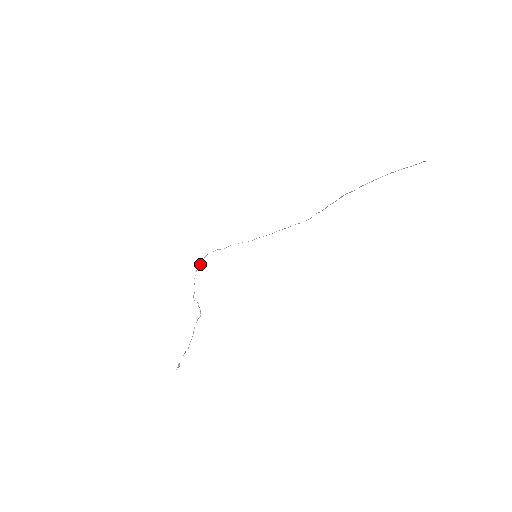
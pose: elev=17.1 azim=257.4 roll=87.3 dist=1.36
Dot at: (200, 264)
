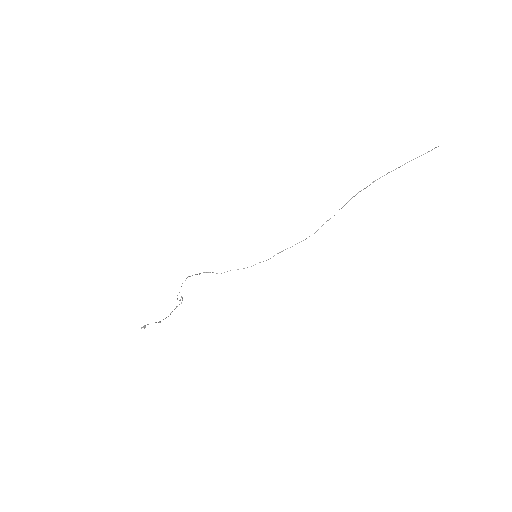
Dot at: occluded
